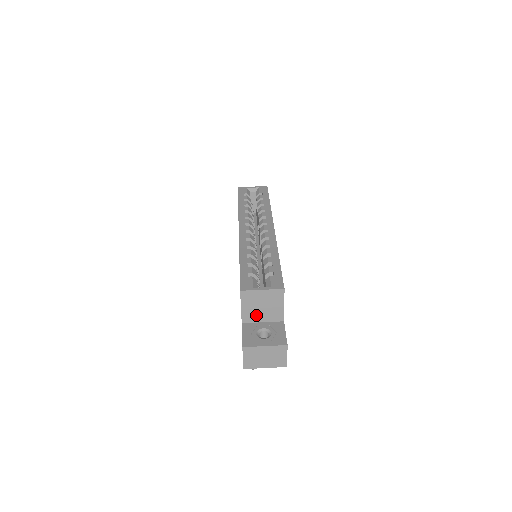
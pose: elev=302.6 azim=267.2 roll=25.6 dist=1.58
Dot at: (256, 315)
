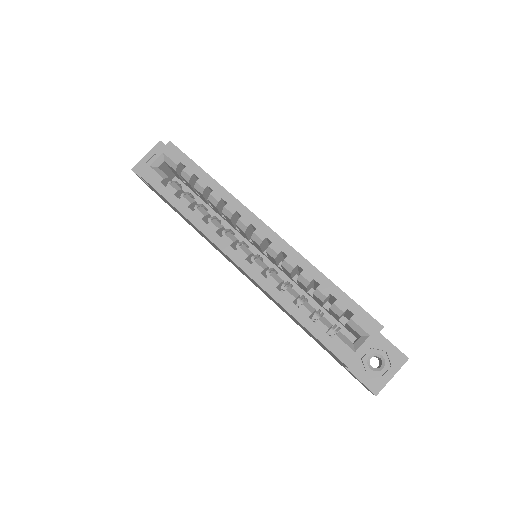
Dot at: occluded
